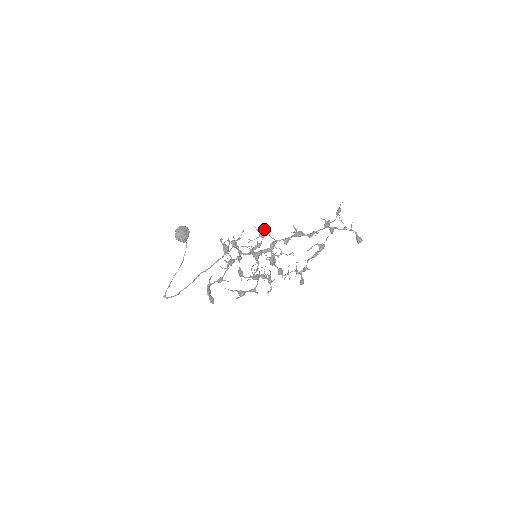
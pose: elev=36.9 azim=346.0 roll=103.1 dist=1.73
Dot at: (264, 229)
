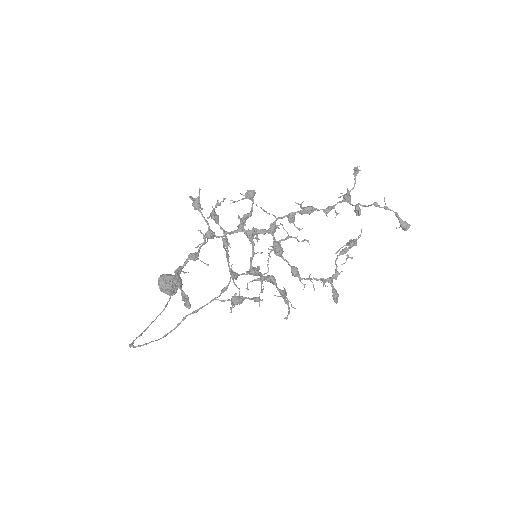
Dot at: occluded
